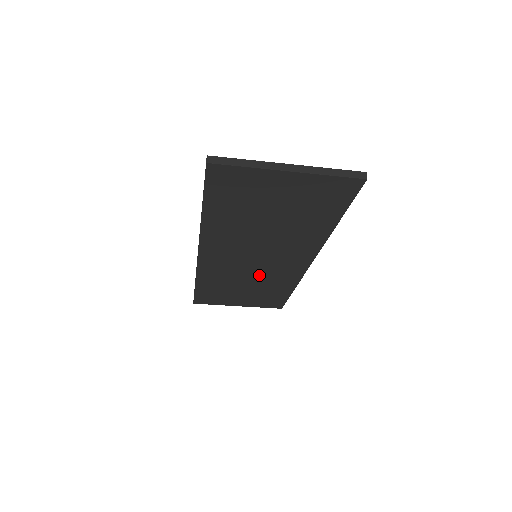
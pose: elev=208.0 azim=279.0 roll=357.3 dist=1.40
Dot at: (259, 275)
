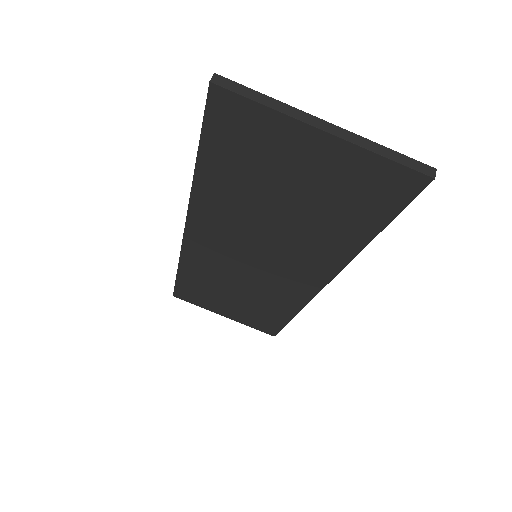
Dot at: (255, 283)
